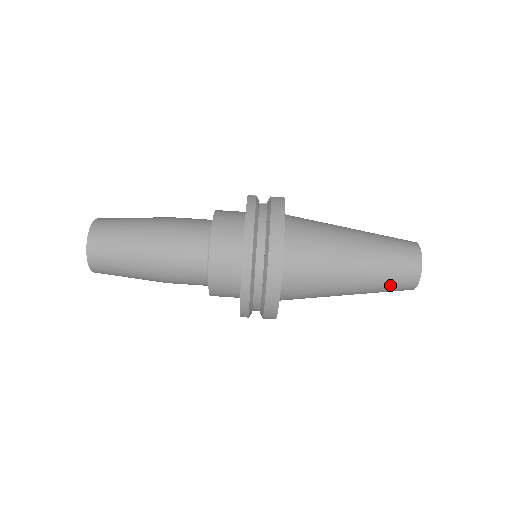
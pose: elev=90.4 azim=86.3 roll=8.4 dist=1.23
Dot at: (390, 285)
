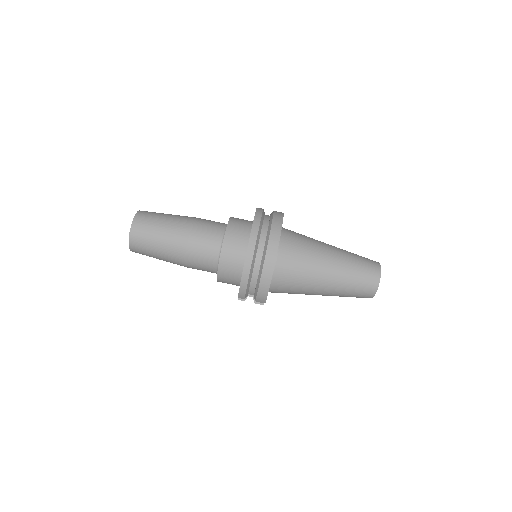
Dot at: (356, 287)
